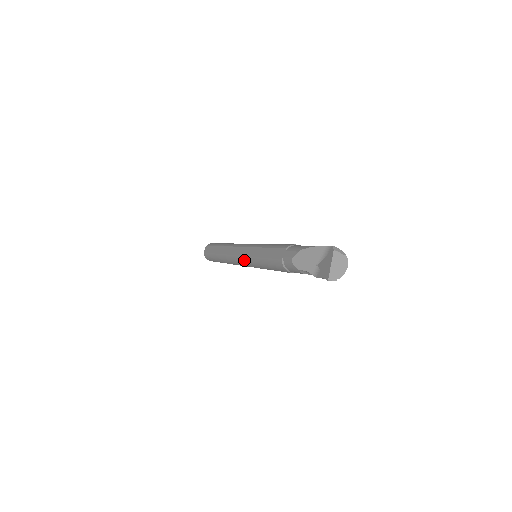
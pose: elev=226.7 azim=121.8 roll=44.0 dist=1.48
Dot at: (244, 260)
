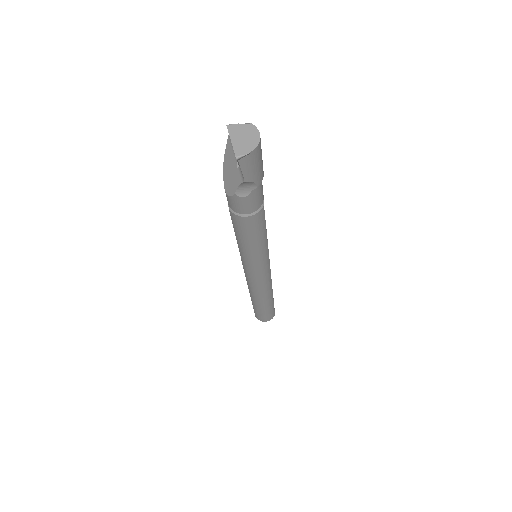
Dot at: (245, 268)
